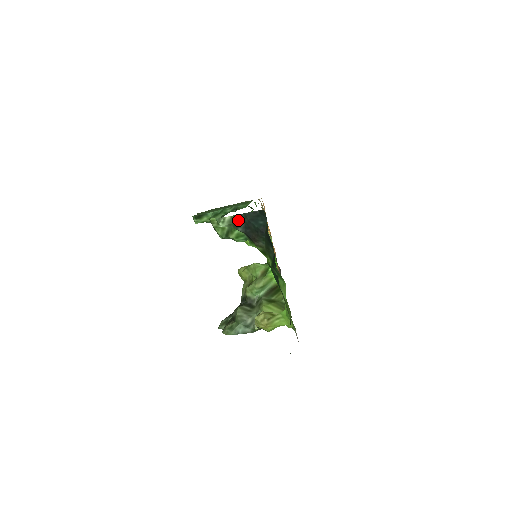
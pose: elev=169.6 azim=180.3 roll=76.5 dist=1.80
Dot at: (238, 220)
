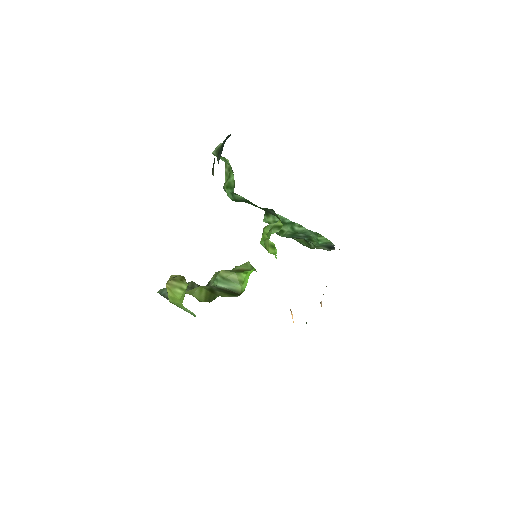
Dot at: (222, 147)
